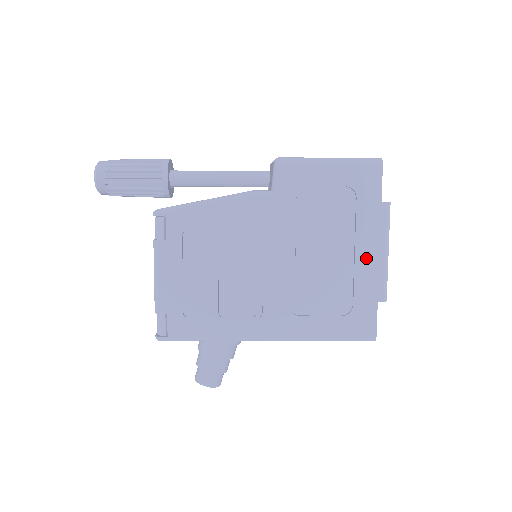
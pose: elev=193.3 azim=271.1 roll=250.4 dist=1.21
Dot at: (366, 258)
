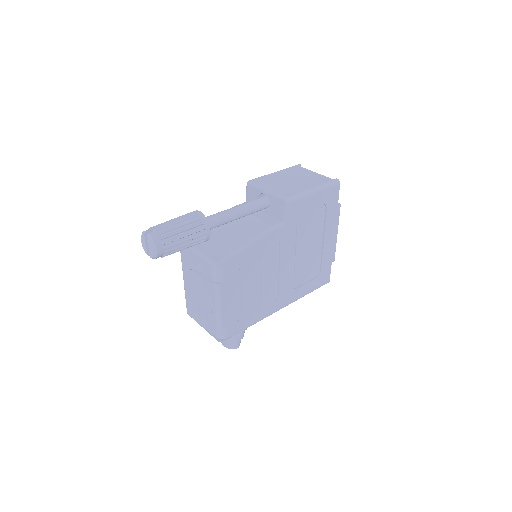
Dot at: (328, 242)
